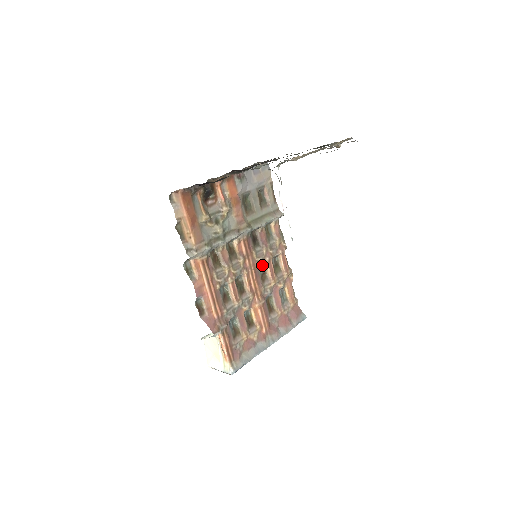
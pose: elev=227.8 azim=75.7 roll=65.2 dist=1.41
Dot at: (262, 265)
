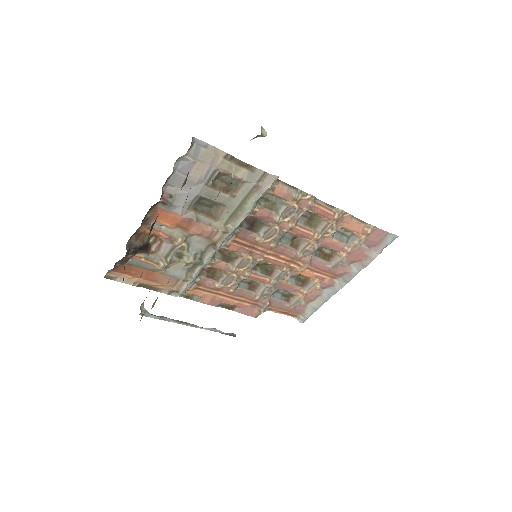
Dot at: (284, 235)
